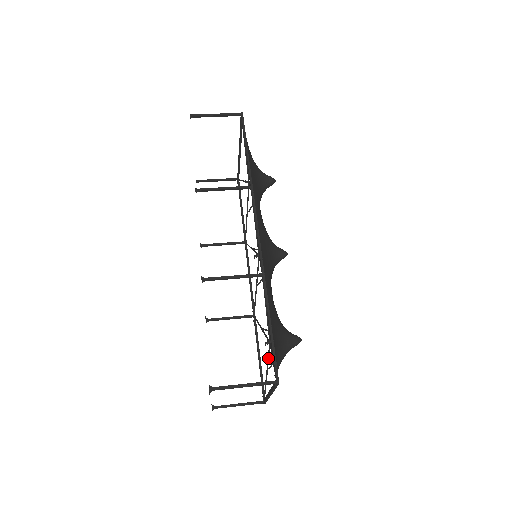
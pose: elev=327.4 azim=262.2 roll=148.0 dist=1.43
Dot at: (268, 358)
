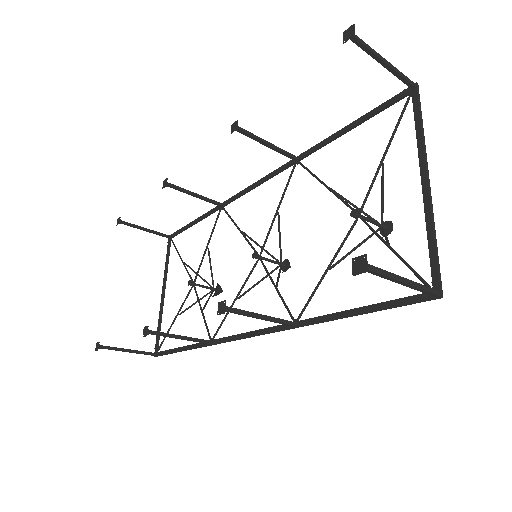
Dot at: (374, 230)
